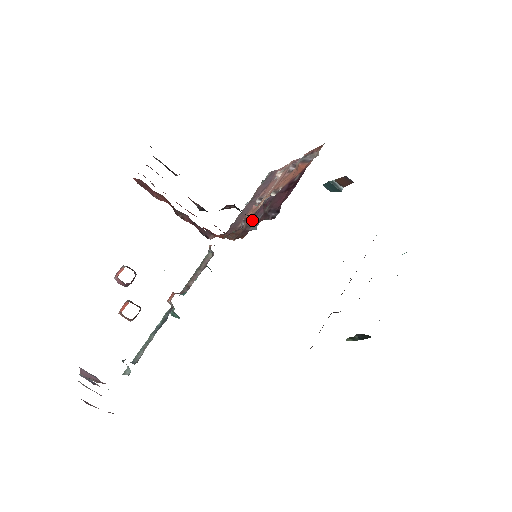
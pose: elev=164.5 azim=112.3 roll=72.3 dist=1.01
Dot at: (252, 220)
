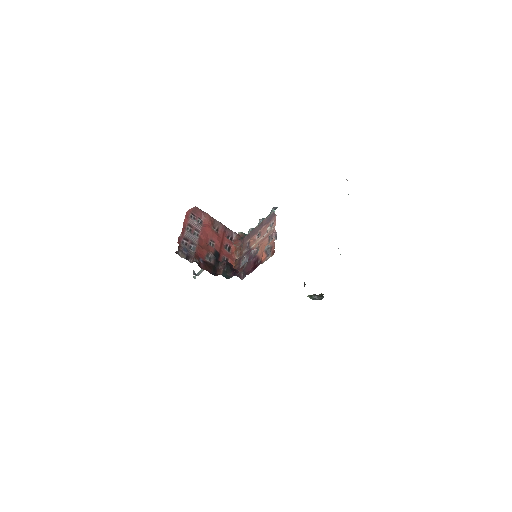
Dot at: (244, 257)
